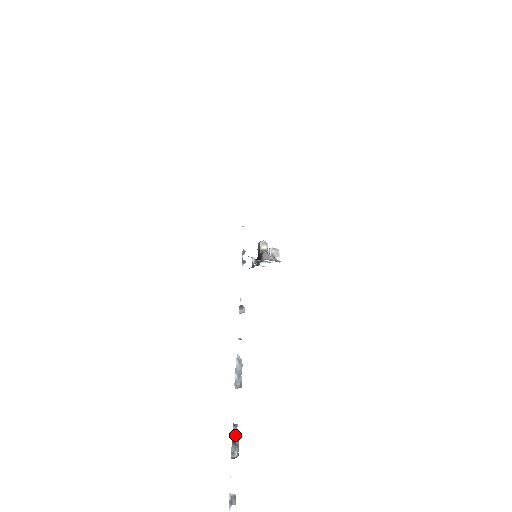
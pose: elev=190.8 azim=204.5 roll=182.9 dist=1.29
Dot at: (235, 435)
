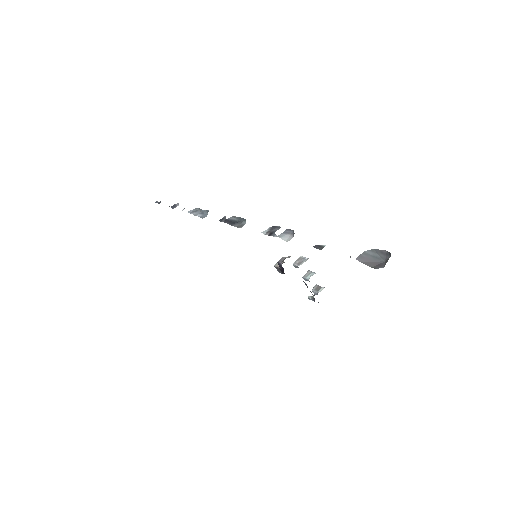
Dot at: (229, 221)
